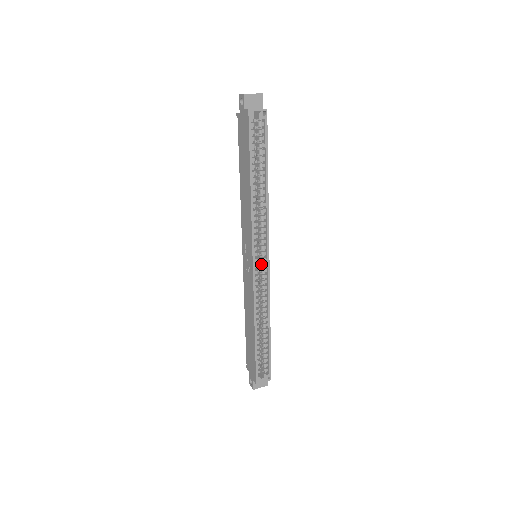
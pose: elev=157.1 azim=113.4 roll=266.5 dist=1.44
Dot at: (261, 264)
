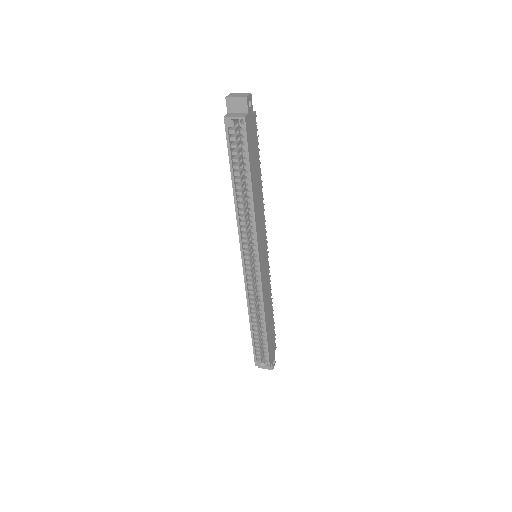
Dot at: (254, 266)
